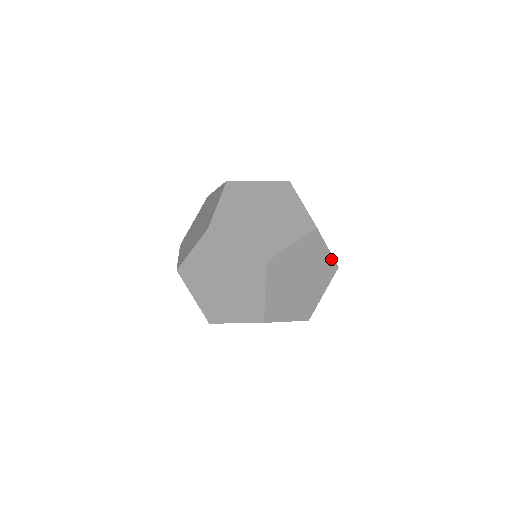
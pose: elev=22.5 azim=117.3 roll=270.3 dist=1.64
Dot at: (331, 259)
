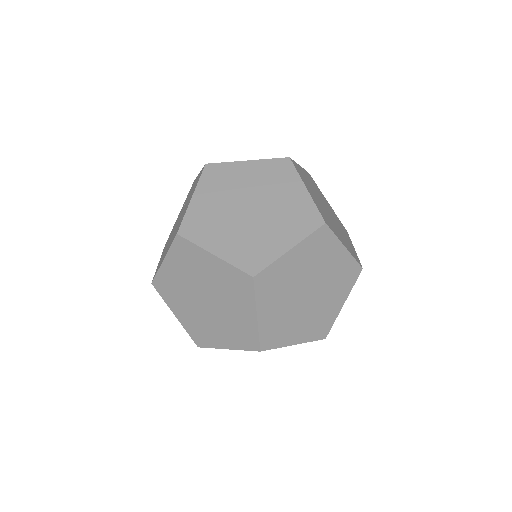
Dot at: (351, 260)
